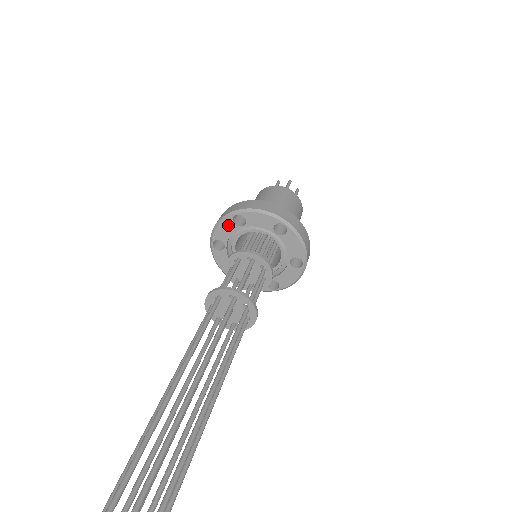
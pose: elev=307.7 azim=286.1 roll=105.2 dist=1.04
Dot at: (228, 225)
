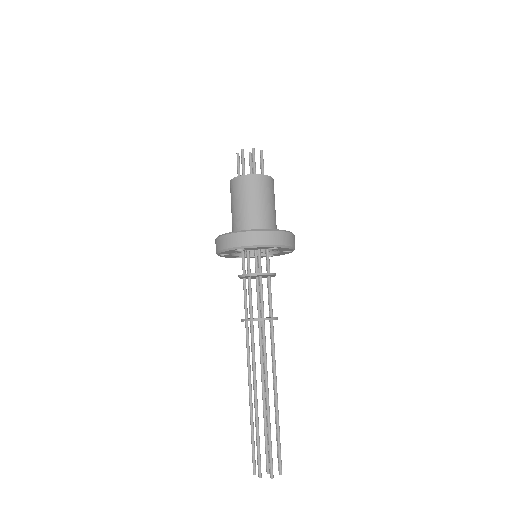
Dot at: (230, 251)
